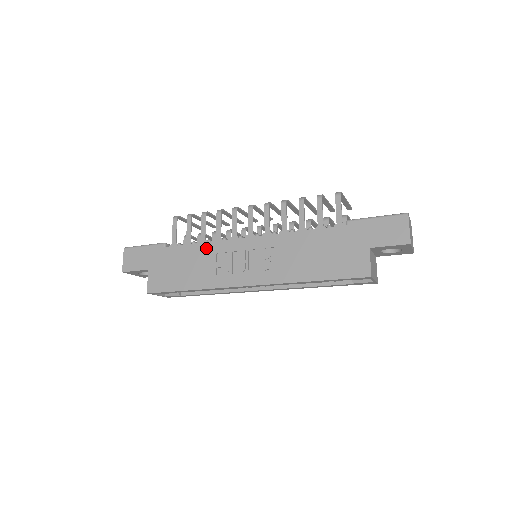
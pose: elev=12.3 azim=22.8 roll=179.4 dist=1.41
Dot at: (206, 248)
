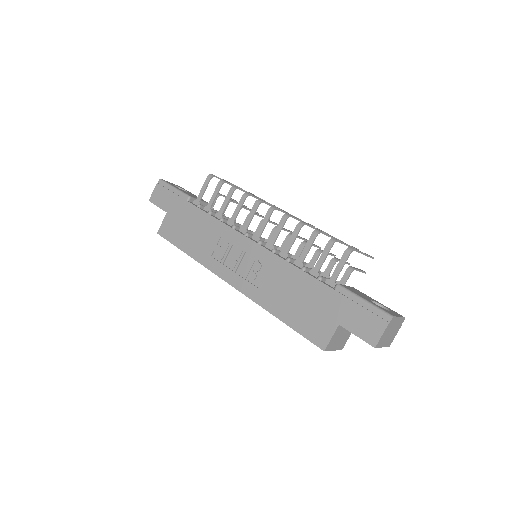
Dot at: (216, 225)
